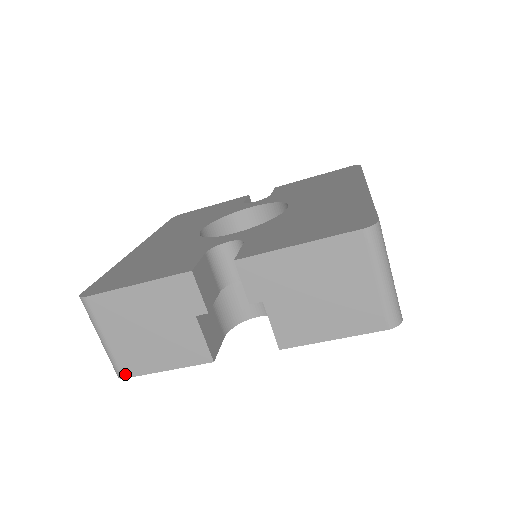
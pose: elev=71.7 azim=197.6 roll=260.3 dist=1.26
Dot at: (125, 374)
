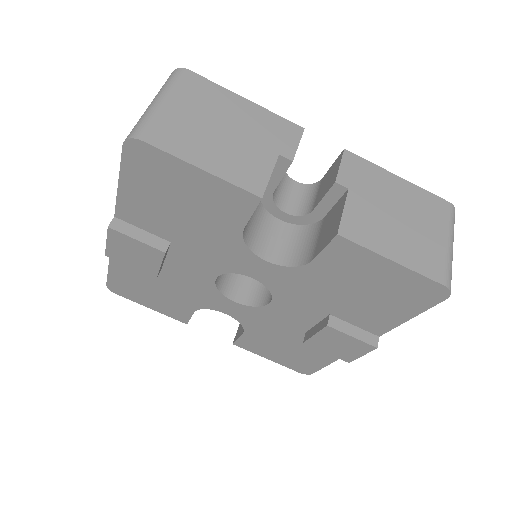
Dot at: (148, 138)
